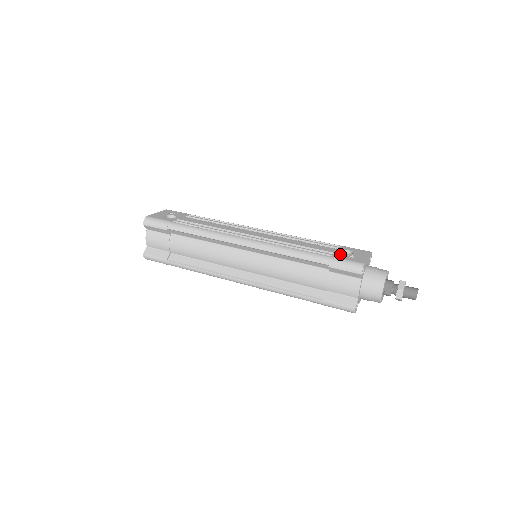
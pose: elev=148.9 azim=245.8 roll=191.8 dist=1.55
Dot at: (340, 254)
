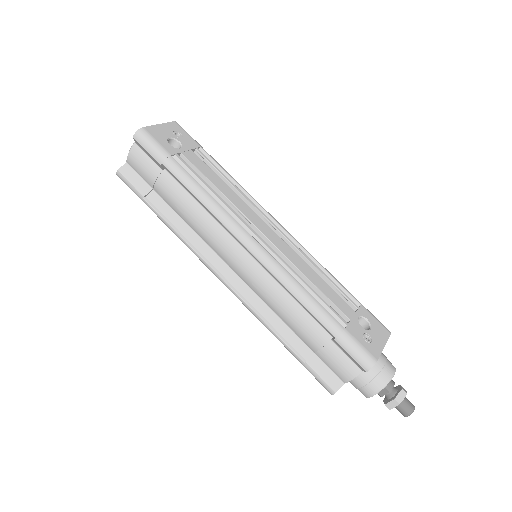
Dot at: (356, 327)
